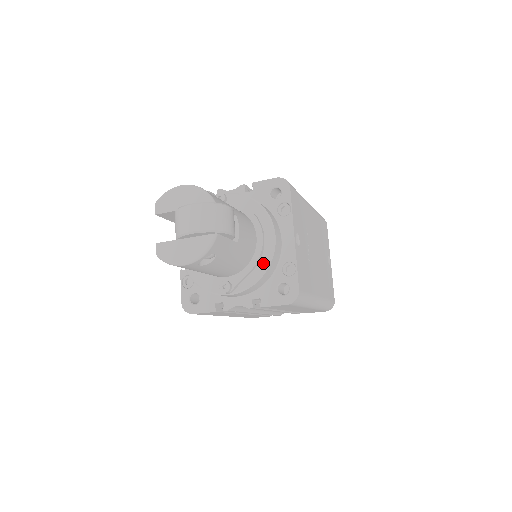
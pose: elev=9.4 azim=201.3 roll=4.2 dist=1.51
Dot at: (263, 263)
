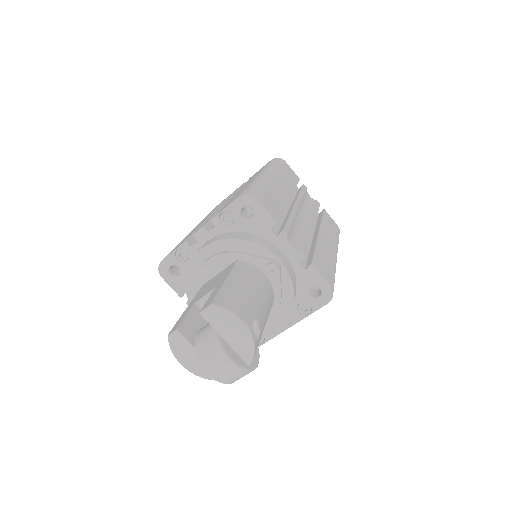
Dot at: occluded
